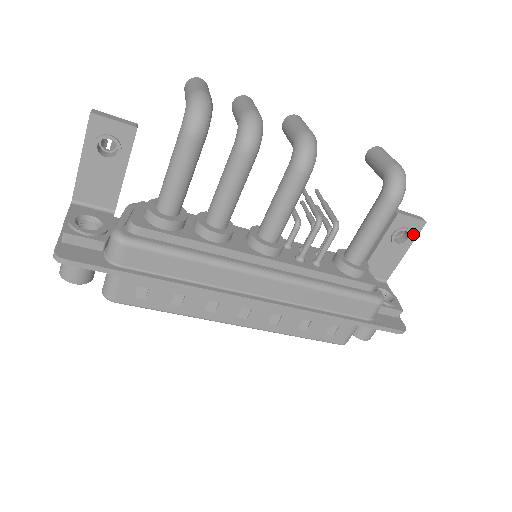
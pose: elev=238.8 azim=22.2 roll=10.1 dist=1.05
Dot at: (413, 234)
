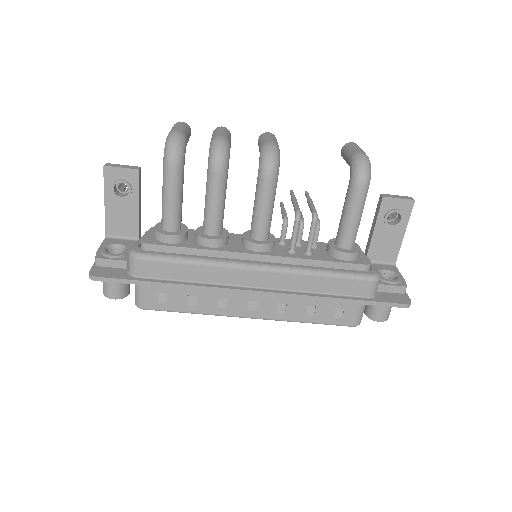
Dot at: (405, 214)
